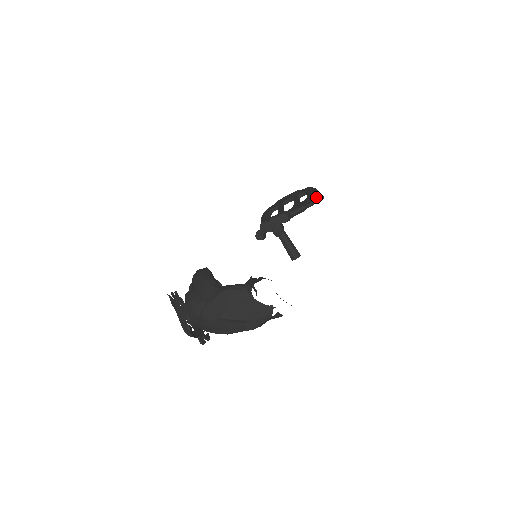
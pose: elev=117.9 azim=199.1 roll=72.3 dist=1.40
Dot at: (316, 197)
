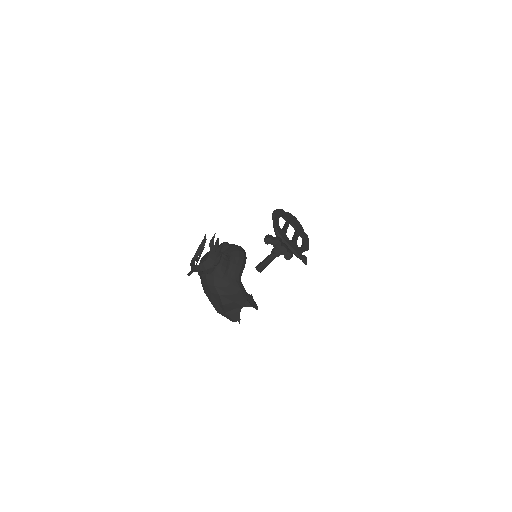
Dot at: (305, 257)
